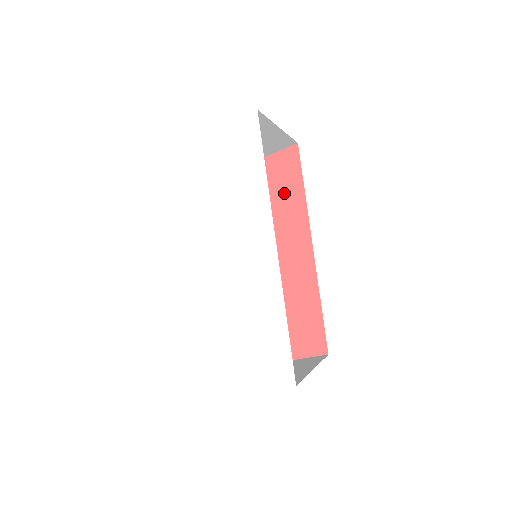
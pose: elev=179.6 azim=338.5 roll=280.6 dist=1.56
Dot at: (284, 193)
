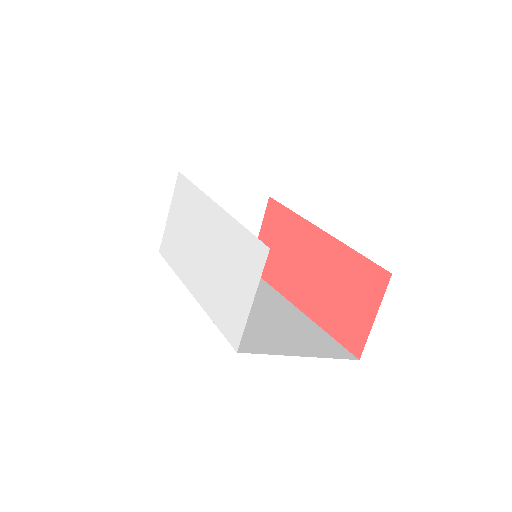
Dot at: (281, 227)
